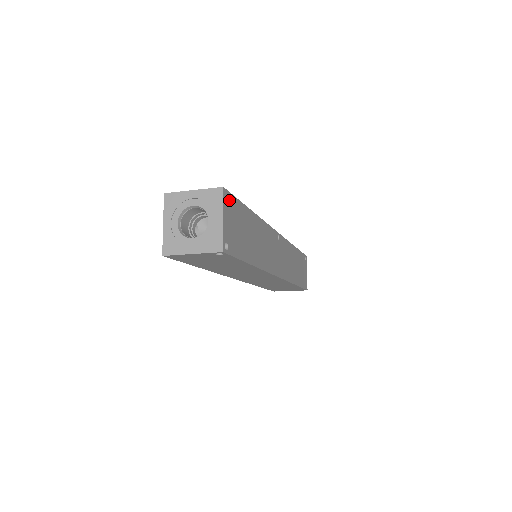
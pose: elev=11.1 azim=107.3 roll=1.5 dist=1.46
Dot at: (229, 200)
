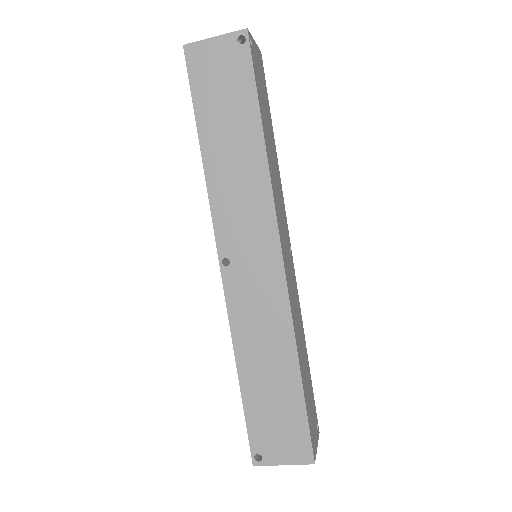
Dot at: (262, 65)
